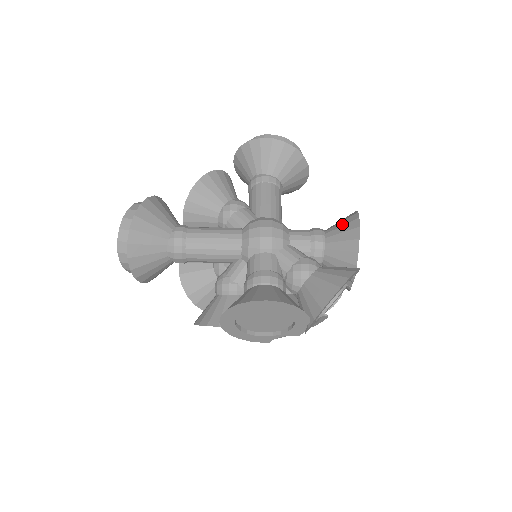
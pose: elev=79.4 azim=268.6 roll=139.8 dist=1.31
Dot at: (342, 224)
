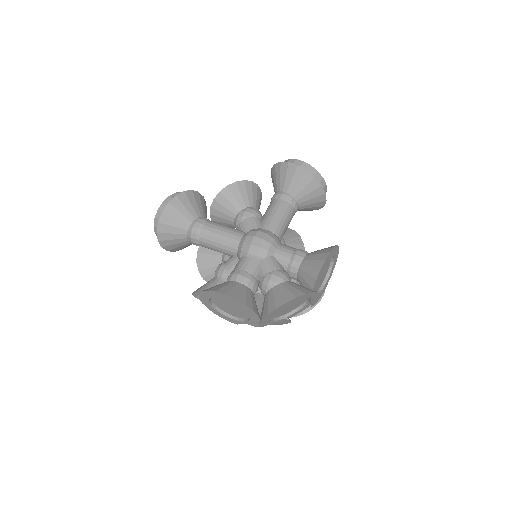
Dot at: (318, 253)
